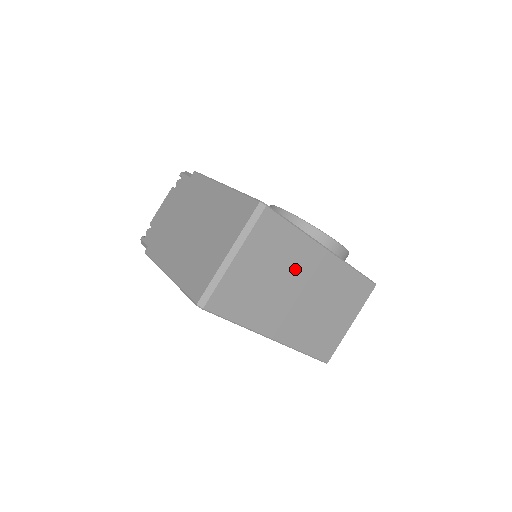
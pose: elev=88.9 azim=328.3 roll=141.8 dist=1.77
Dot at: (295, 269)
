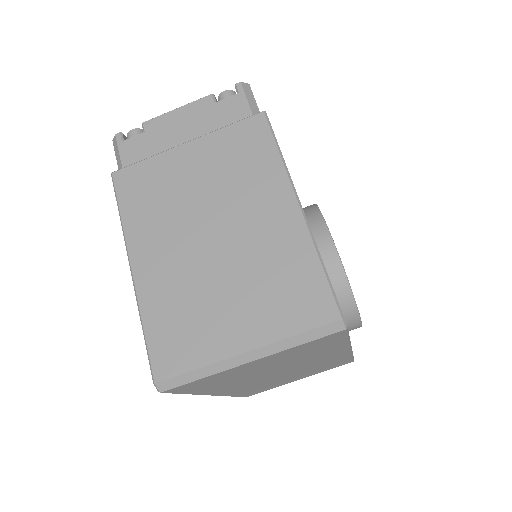
Dot at: (302, 361)
